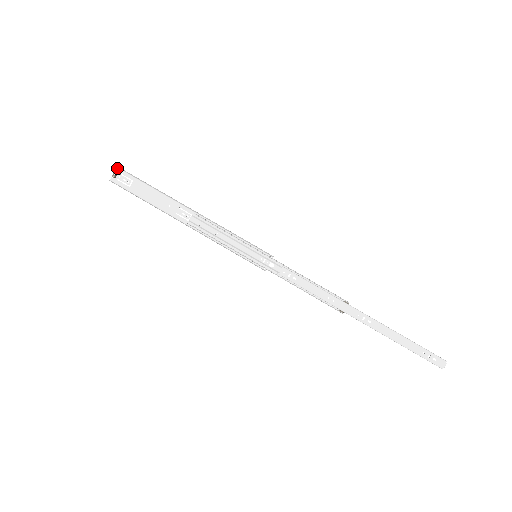
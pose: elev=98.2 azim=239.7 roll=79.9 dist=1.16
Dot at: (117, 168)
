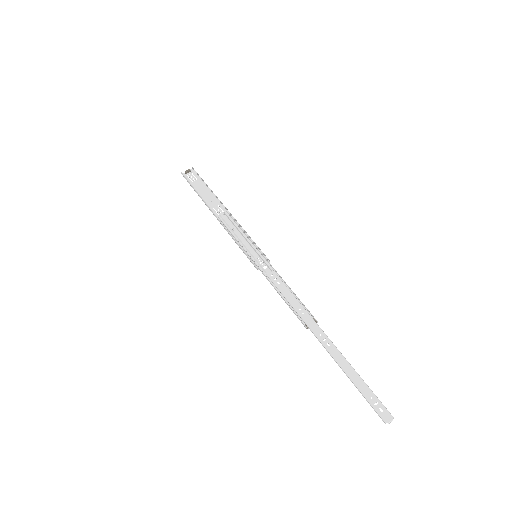
Dot at: (192, 169)
